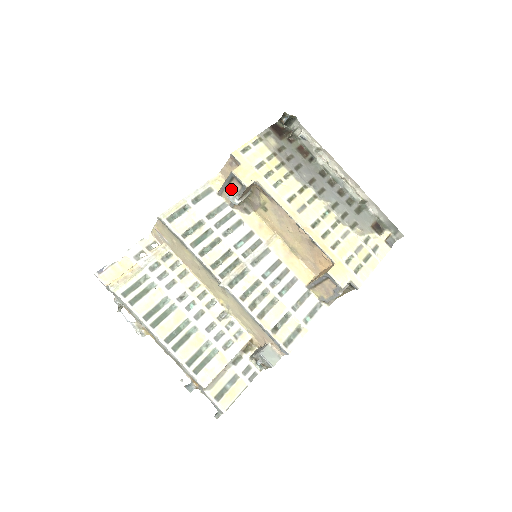
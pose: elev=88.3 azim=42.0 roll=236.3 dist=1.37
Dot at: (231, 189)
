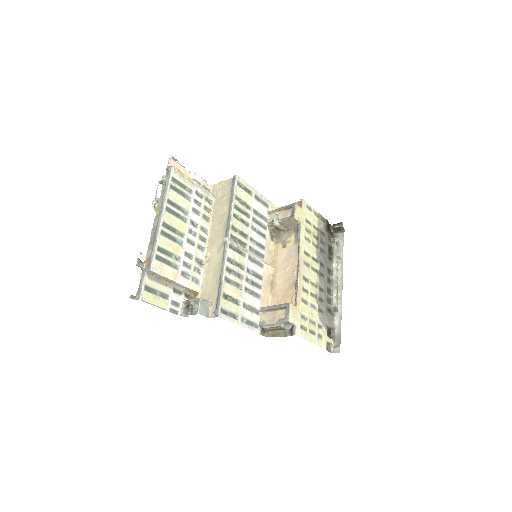
Dot at: (281, 214)
